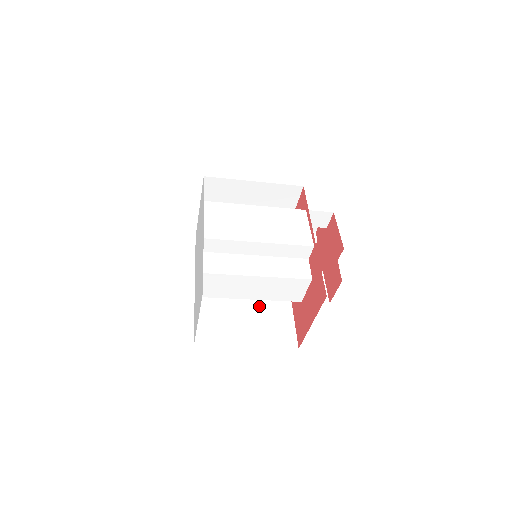
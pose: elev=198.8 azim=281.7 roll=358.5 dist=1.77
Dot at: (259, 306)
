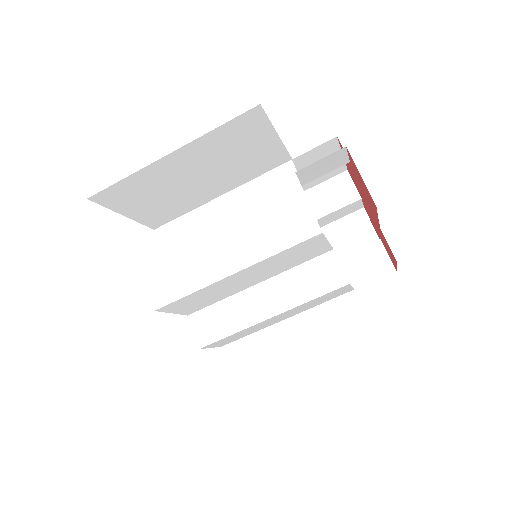
Dot at: occluded
